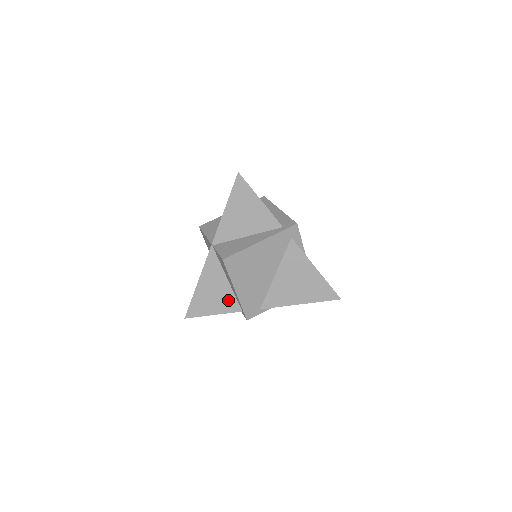
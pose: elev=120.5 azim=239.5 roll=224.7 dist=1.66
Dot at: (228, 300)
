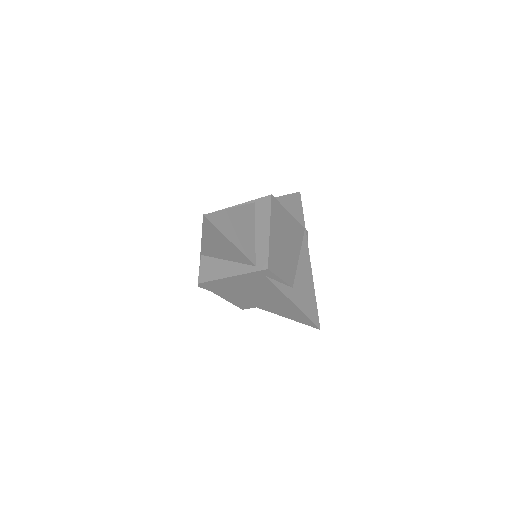
Dot at: occluded
